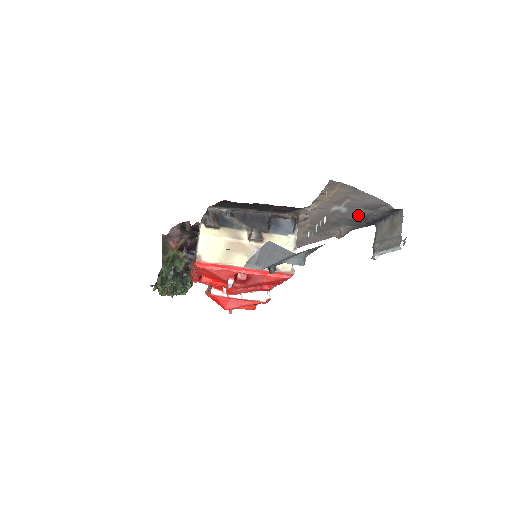
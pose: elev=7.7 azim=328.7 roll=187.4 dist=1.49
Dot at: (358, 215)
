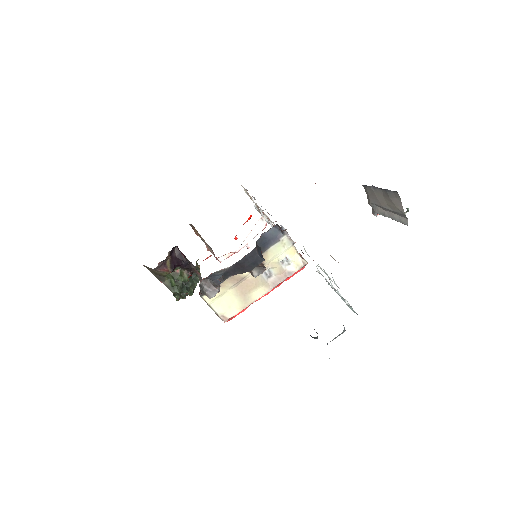
Dot at: occluded
